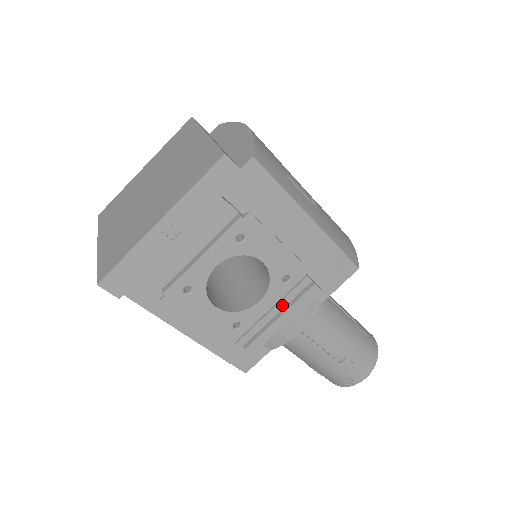
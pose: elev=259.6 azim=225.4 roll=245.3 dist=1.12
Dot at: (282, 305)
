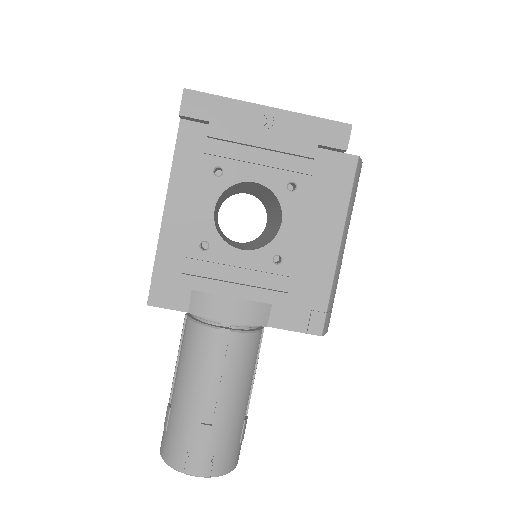
Dot at: (247, 280)
